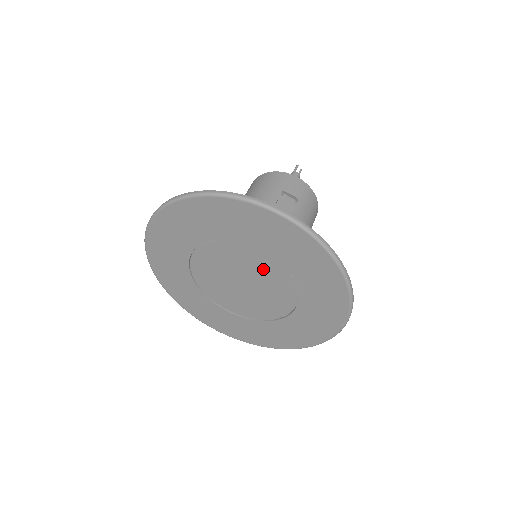
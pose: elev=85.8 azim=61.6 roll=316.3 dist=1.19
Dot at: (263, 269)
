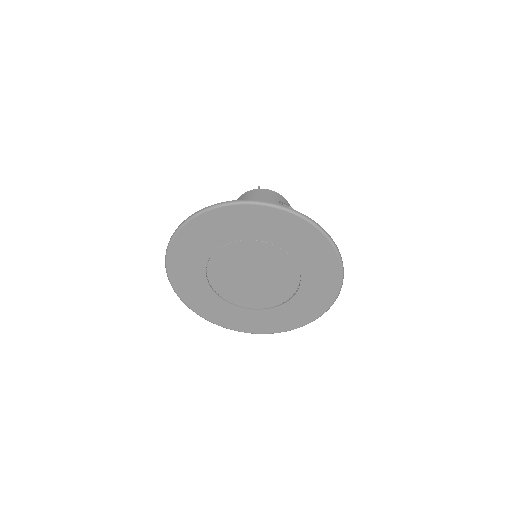
Dot at: (273, 262)
